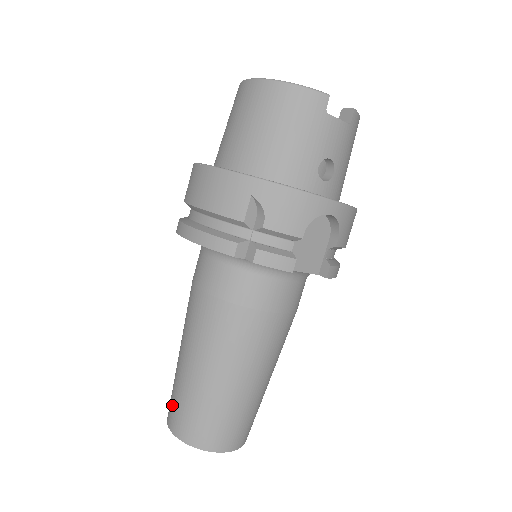
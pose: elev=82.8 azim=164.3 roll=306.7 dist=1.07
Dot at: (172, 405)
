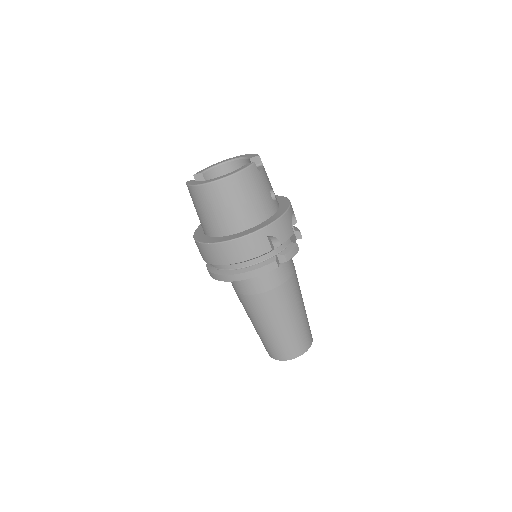
Dot at: (278, 351)
